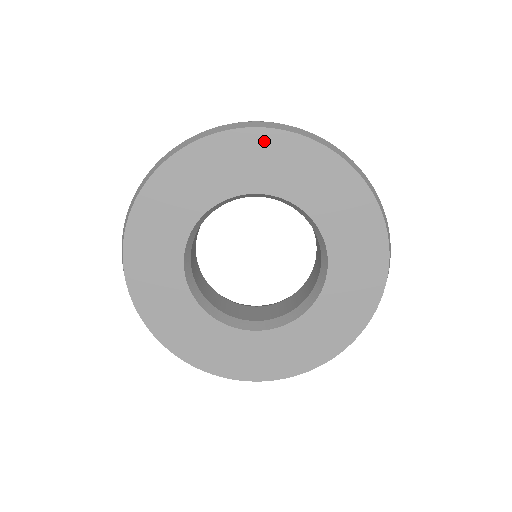
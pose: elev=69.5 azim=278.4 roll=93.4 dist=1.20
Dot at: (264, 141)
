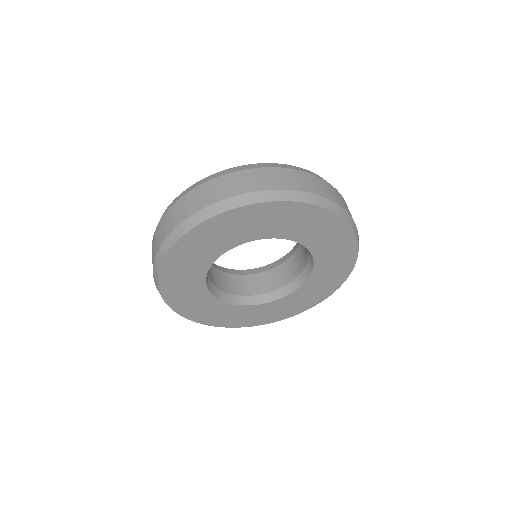
Dot at: (343, 233)
